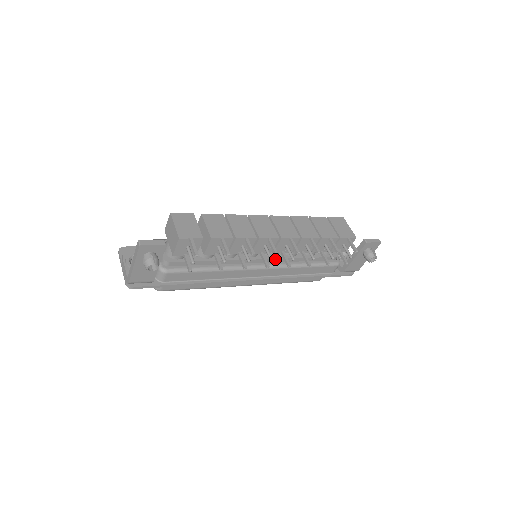
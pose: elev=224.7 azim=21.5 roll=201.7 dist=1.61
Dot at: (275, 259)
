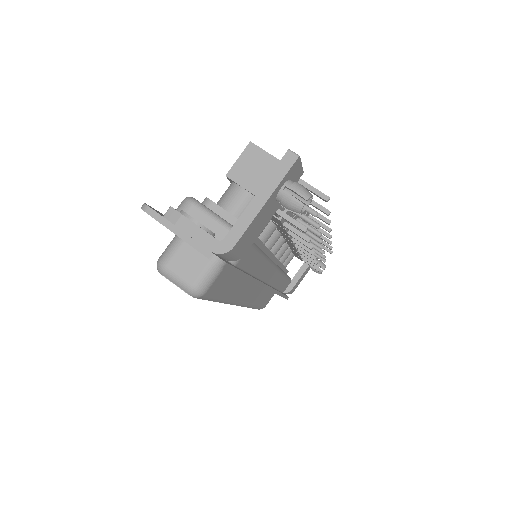
Dot at: (276, 259)
